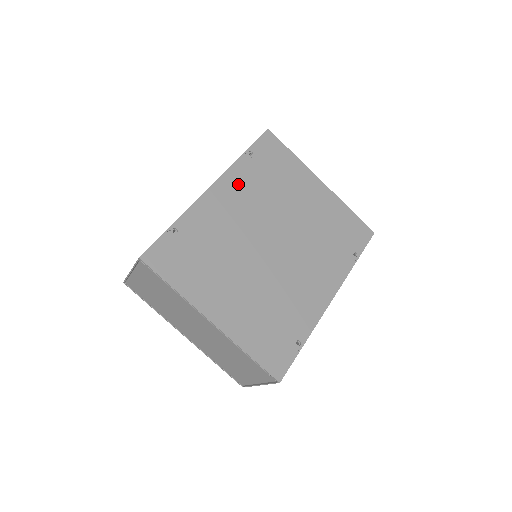
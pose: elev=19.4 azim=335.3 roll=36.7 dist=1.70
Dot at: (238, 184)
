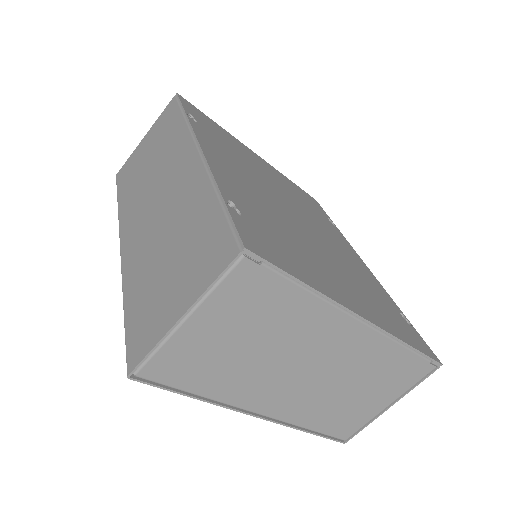
Dot at: (216, 147)
